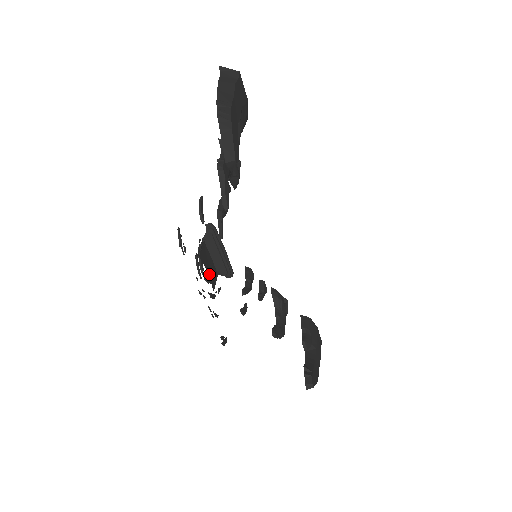
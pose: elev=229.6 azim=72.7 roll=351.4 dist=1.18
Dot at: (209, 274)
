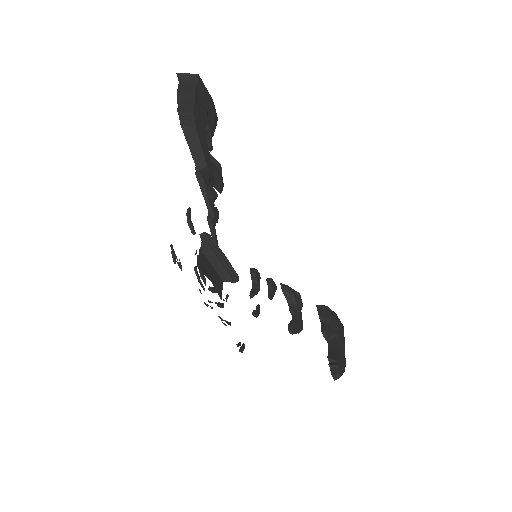
Dot at: (213, 283)
